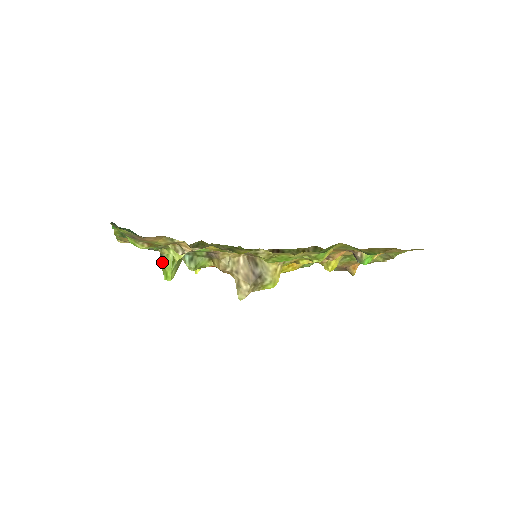
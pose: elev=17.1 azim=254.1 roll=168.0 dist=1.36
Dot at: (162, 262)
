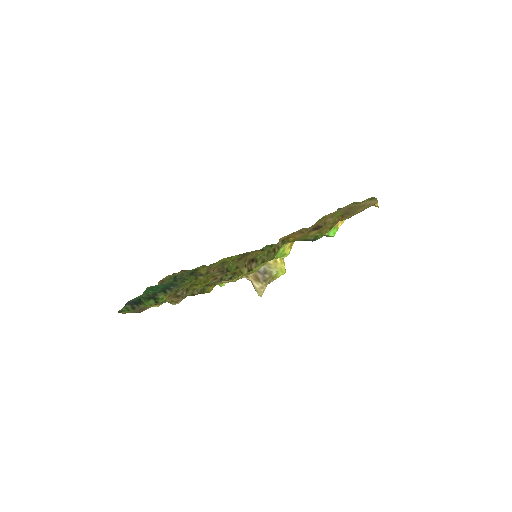
Dot at: occluded
